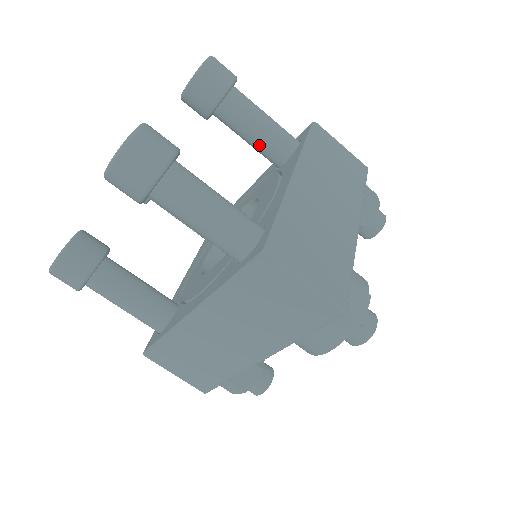
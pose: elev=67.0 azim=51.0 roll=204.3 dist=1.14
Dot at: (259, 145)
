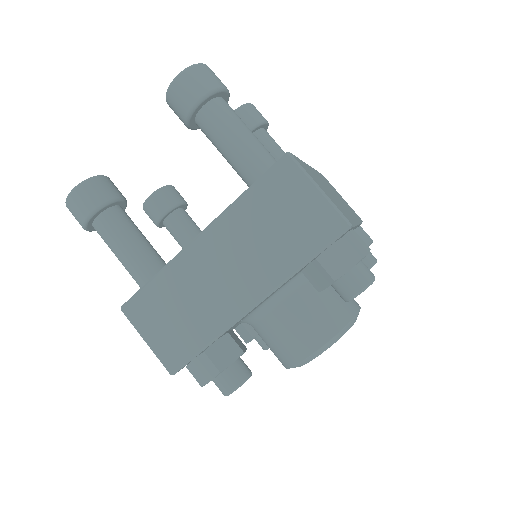
Dot at: occluded
